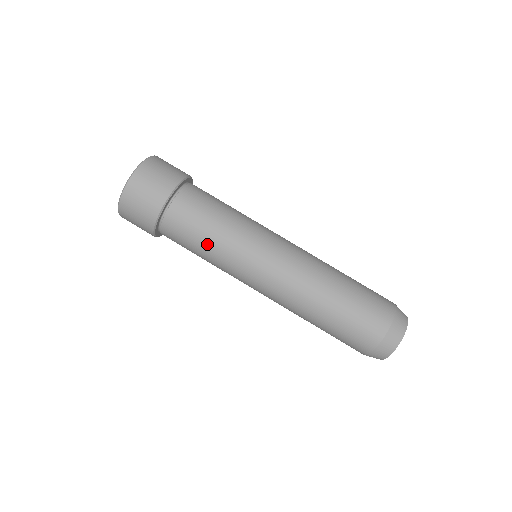
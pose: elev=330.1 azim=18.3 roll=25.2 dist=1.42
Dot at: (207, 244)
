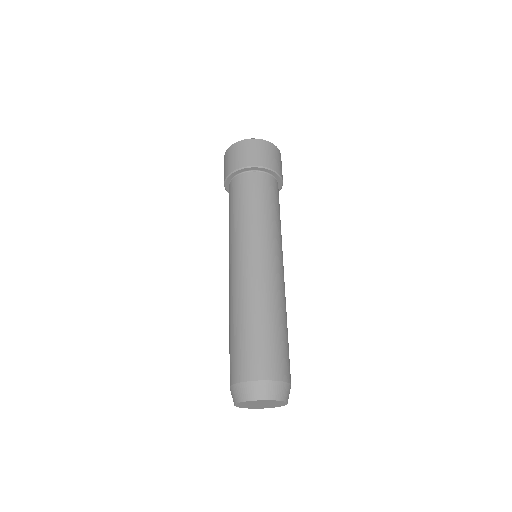
Dot at: (231, 217)
